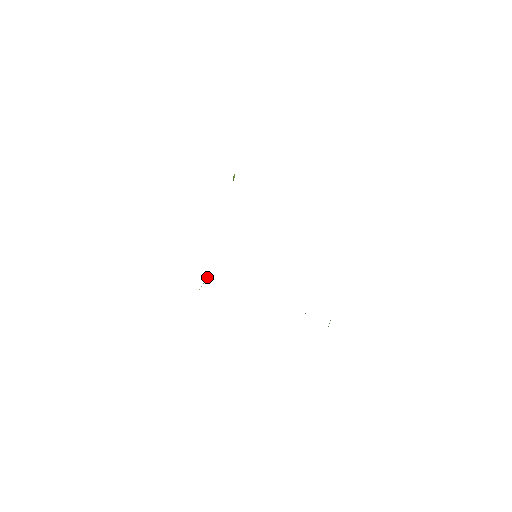
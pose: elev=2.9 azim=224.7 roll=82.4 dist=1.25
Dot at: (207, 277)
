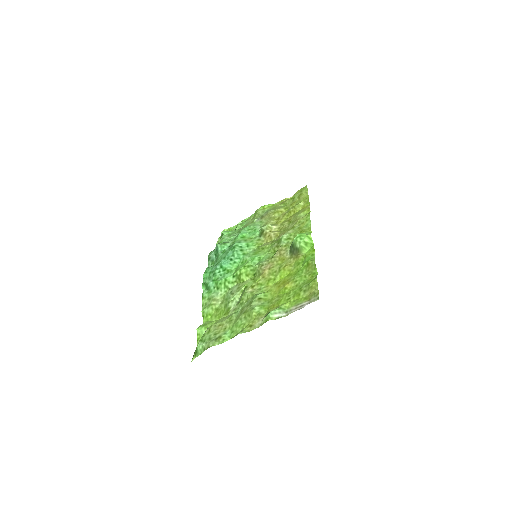
Dot at: (241, 291)
